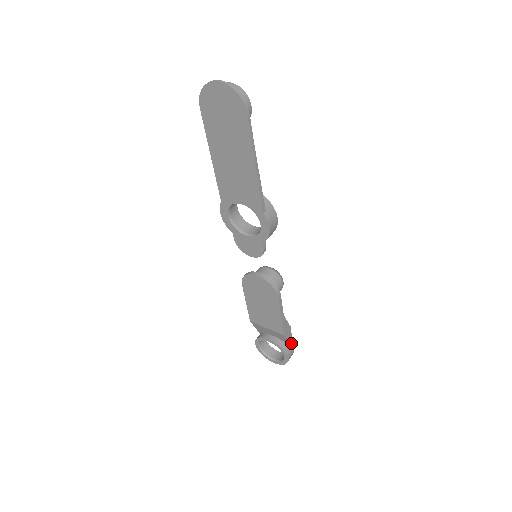
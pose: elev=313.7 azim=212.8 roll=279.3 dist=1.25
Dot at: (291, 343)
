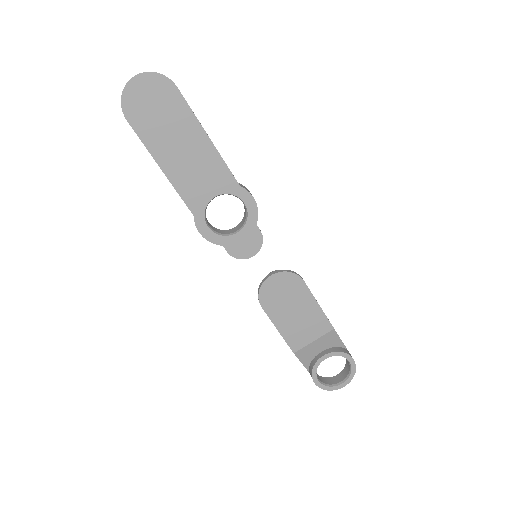
Dot at: (342, 343)
